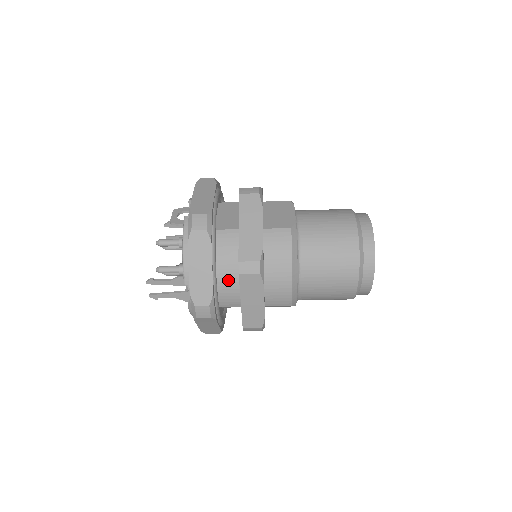
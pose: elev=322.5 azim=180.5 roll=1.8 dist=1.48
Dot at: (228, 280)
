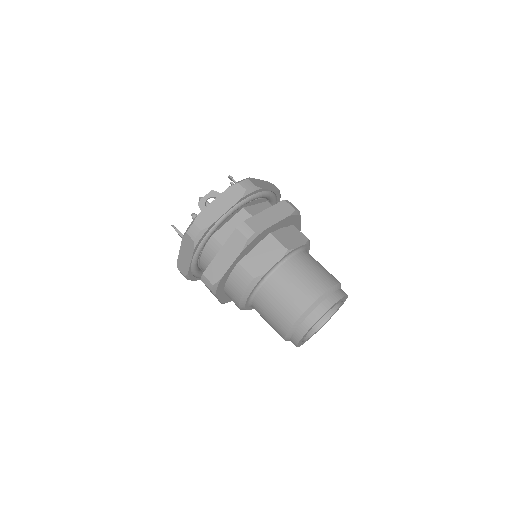
Dot at: occluded
